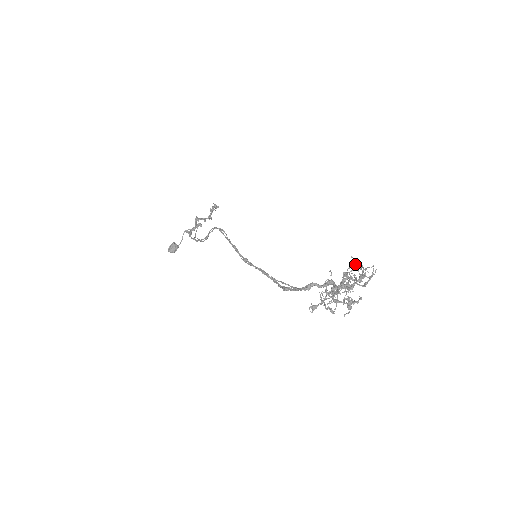
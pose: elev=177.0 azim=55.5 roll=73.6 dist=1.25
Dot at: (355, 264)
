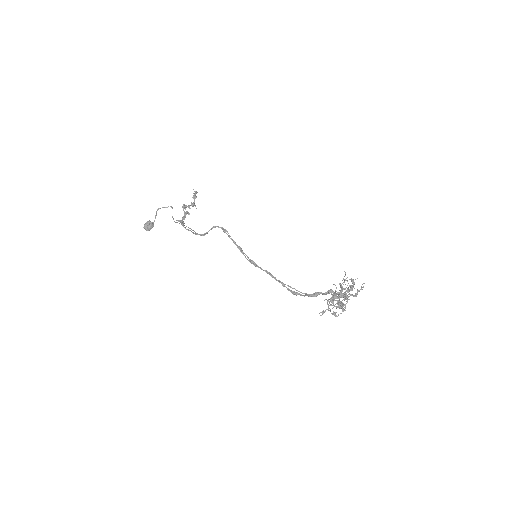
Dot at: (347, 277)
